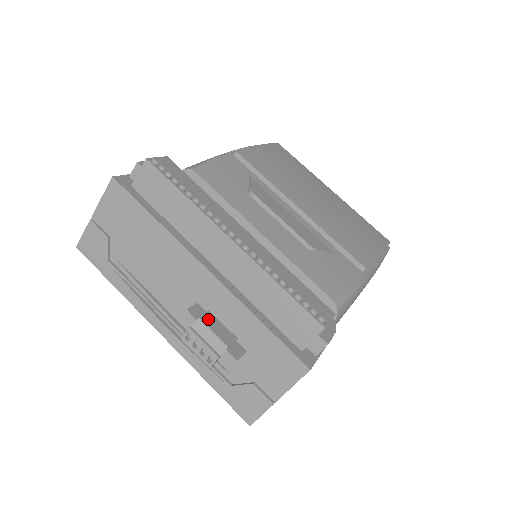
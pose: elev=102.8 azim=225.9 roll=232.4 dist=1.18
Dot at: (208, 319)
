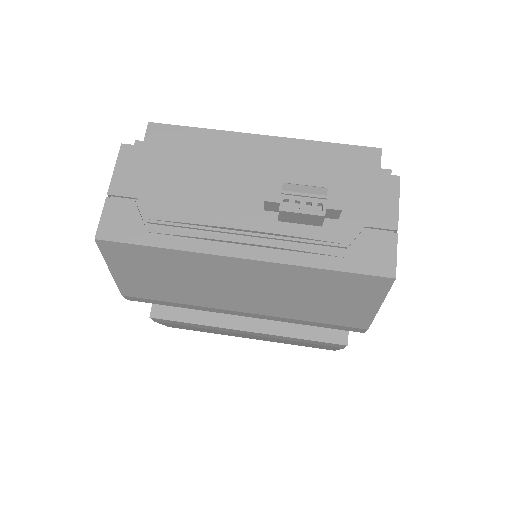
Dot at: (290, 186)
